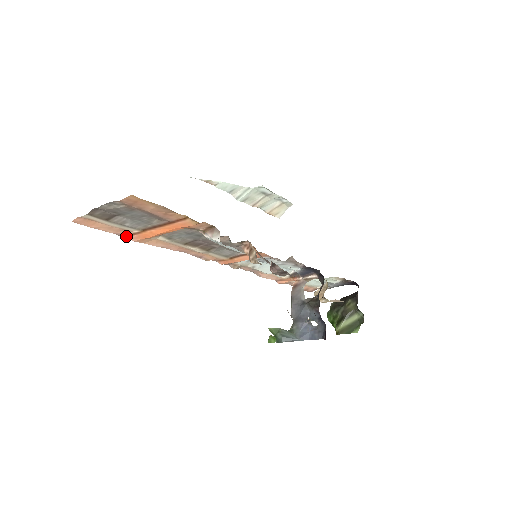
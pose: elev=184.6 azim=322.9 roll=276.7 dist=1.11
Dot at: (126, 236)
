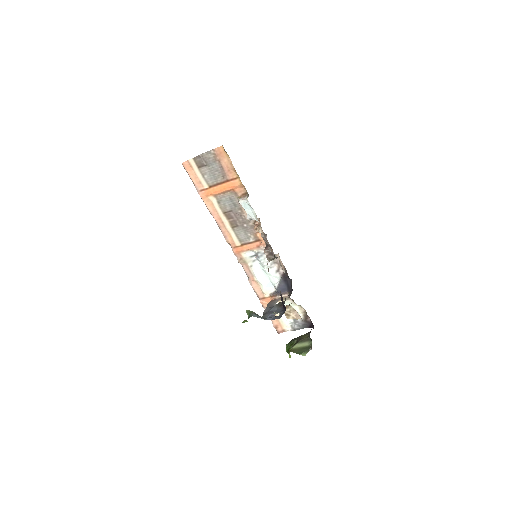
Dot at: (198, 191)
